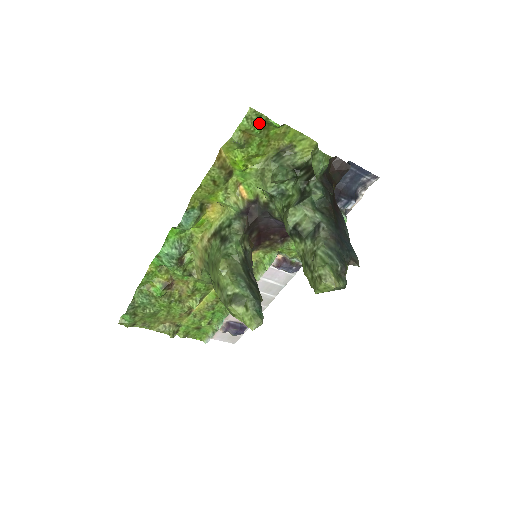
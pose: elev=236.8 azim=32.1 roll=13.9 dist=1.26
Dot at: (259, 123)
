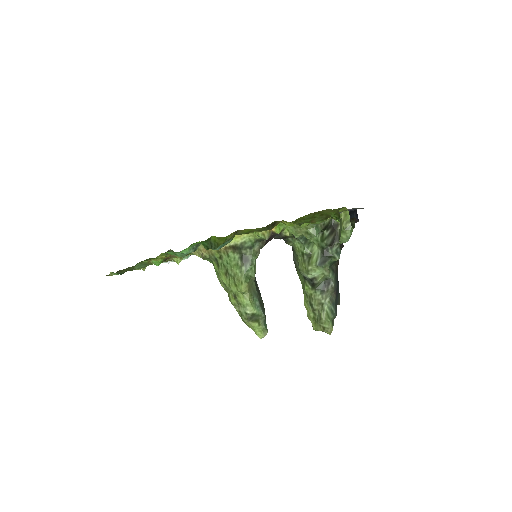
Dot at: (326, 219)
